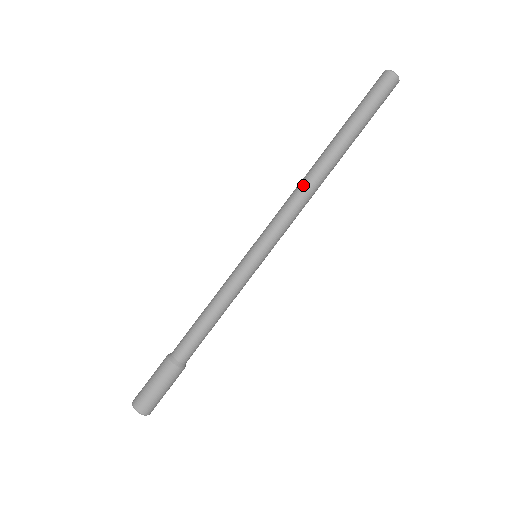
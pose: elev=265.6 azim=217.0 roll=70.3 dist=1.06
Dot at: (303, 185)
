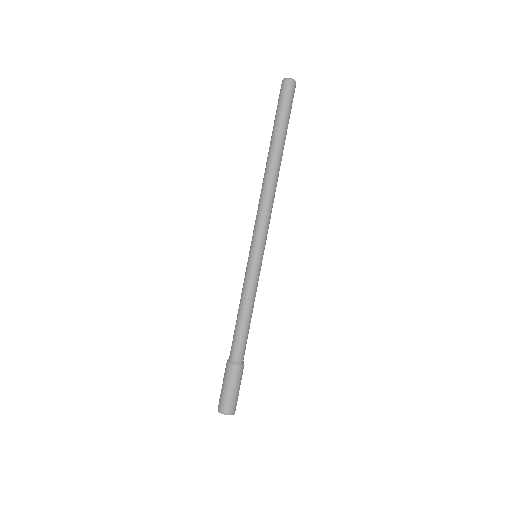
Dot at: (270, 189)
